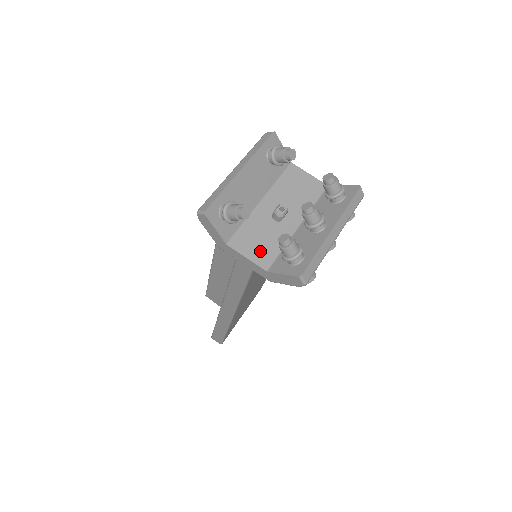
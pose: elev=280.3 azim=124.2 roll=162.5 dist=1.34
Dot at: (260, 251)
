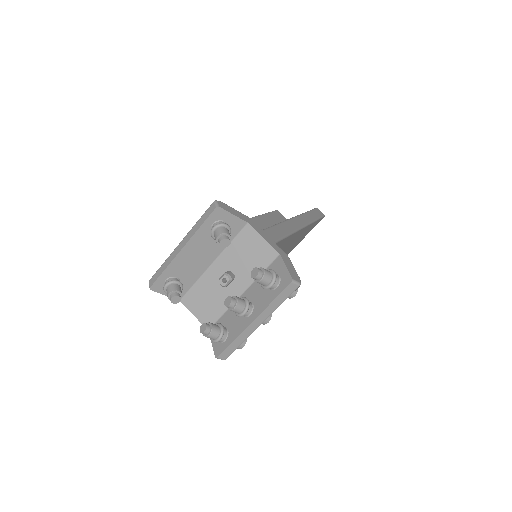
Dot at: (205, 312)
